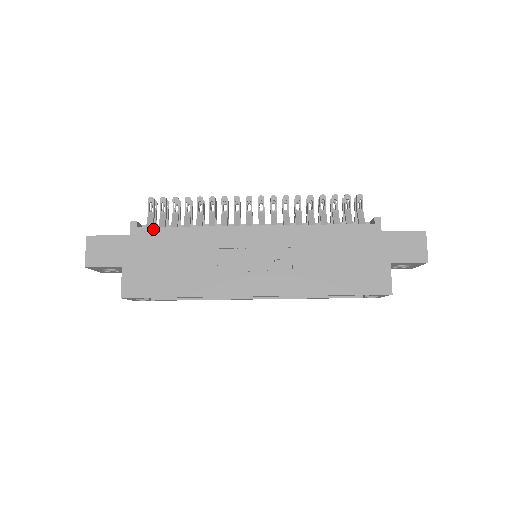
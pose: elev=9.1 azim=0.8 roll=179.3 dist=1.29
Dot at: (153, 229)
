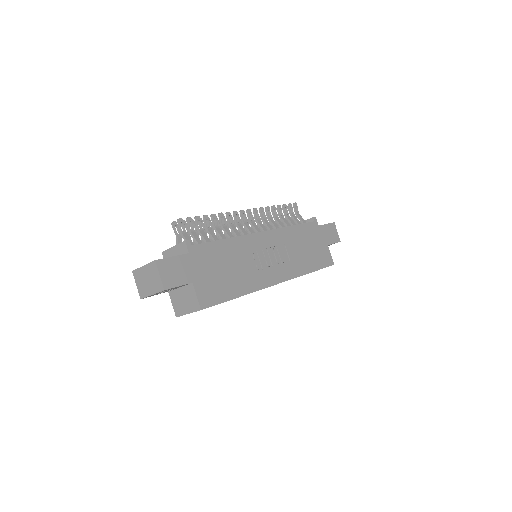
Dot at: (203, 245)
